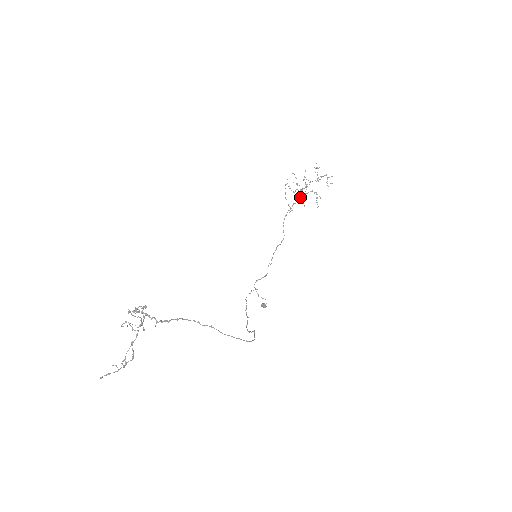
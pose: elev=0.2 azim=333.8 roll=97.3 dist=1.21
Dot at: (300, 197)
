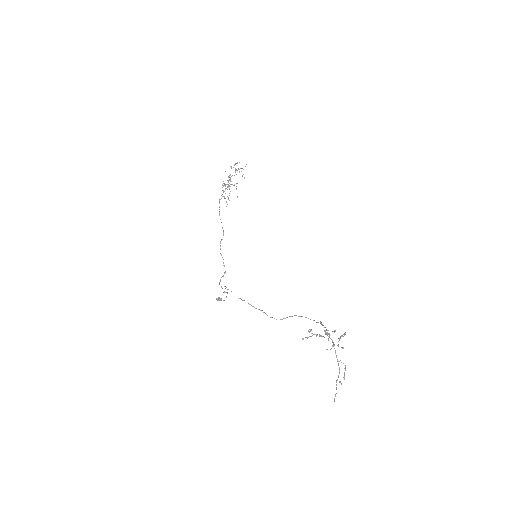
Dot at: occluded
